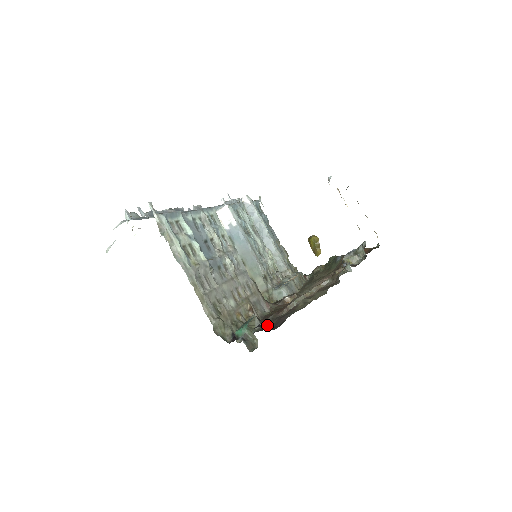
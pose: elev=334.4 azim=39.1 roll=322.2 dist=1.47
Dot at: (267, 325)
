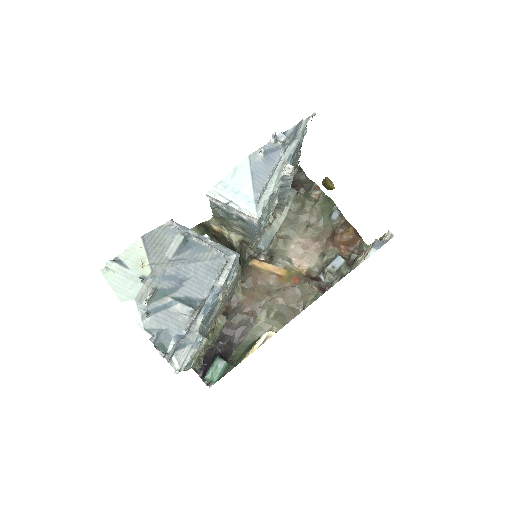
Dot at: (231, 320)
